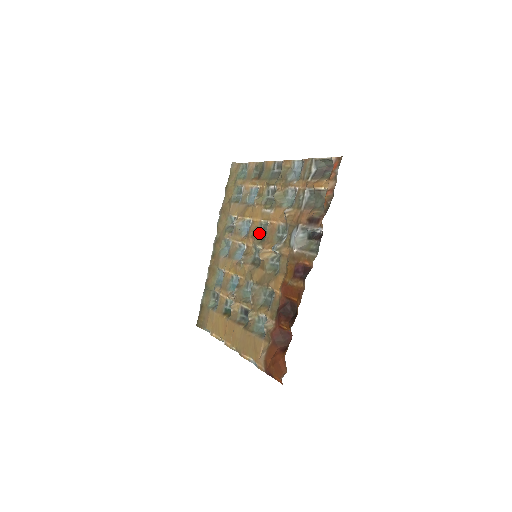
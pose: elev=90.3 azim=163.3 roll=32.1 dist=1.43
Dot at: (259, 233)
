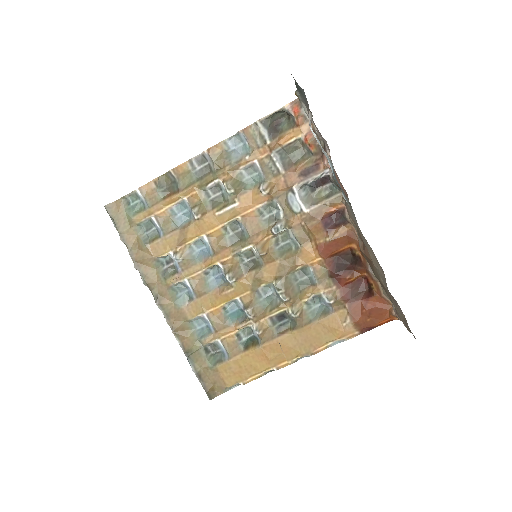
Dot at: (230, 238)
